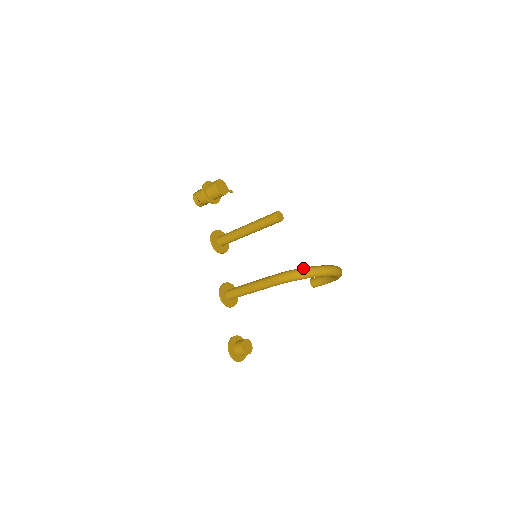
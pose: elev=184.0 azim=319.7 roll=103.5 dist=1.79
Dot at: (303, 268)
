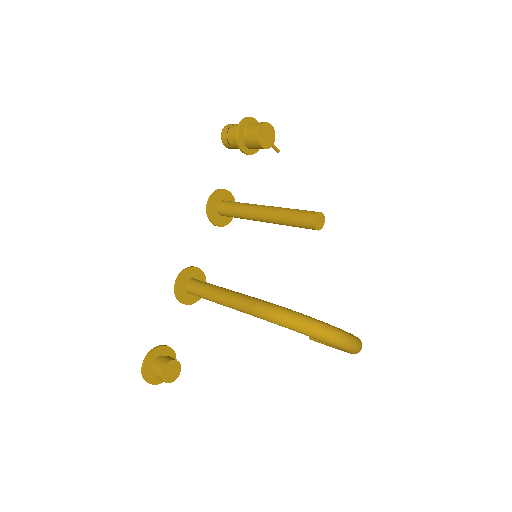
Dot at: (307, 317)
